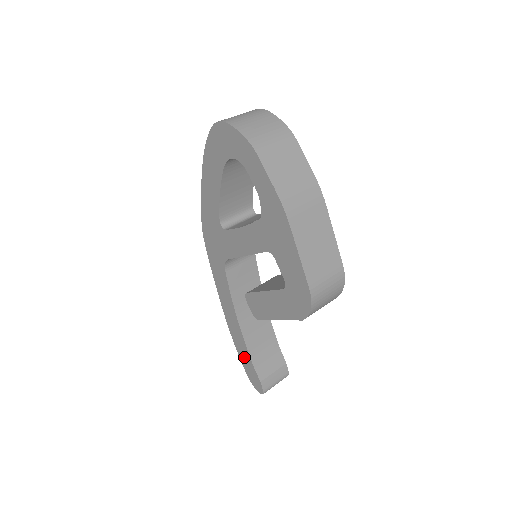
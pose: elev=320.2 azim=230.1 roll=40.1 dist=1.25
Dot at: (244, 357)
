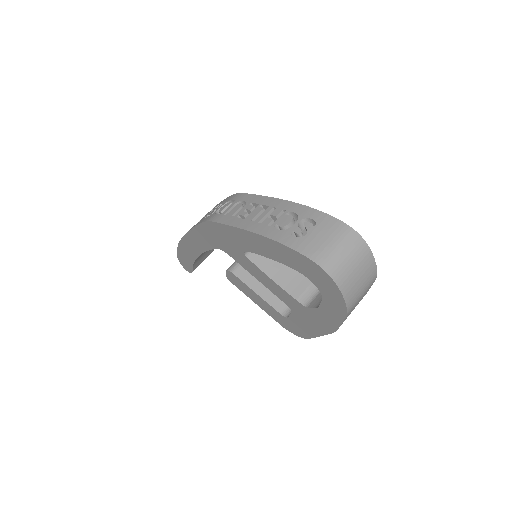
Dot at: (184, 257)
